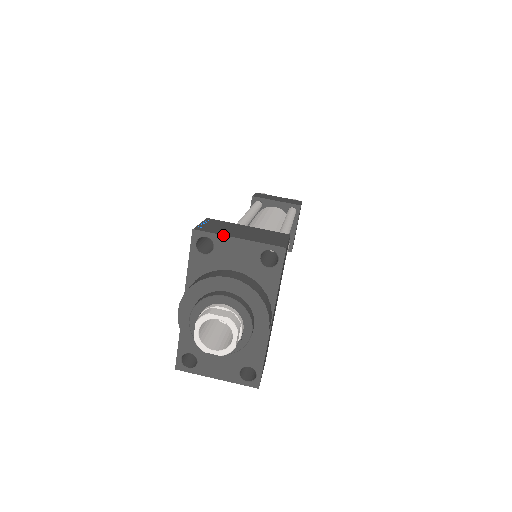
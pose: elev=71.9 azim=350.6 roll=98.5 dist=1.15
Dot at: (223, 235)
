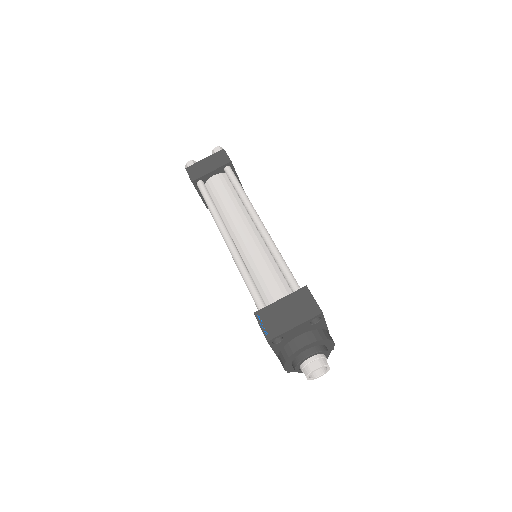
Dot at: (286, 332)
